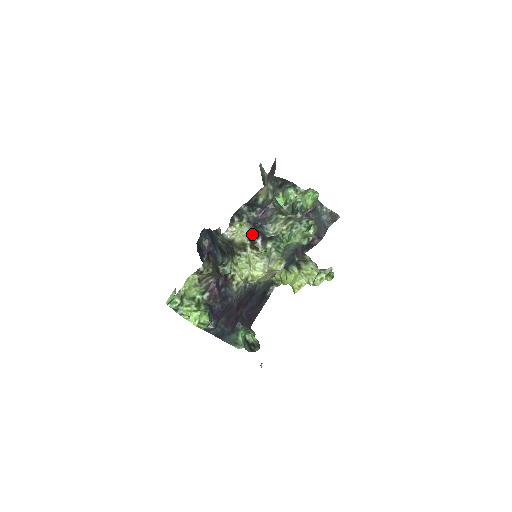
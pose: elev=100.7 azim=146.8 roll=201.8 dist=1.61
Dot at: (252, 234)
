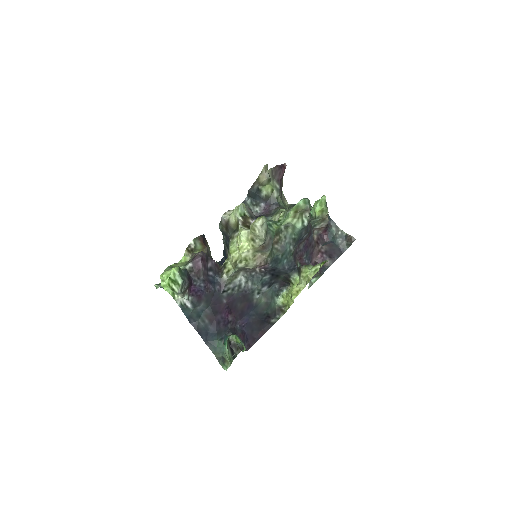
Dot at: (244, 208)
